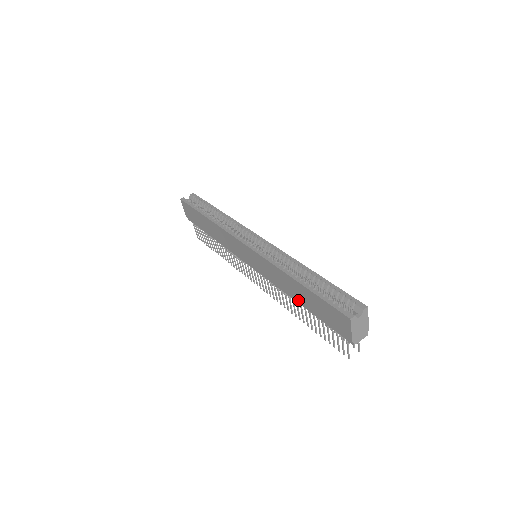
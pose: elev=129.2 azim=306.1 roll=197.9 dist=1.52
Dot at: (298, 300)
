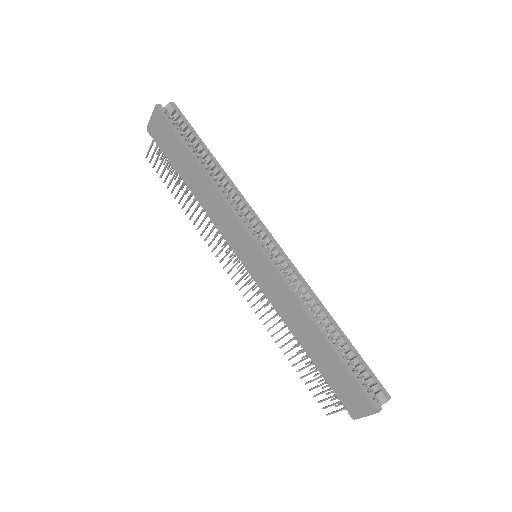
Dot at: (305, 345)
